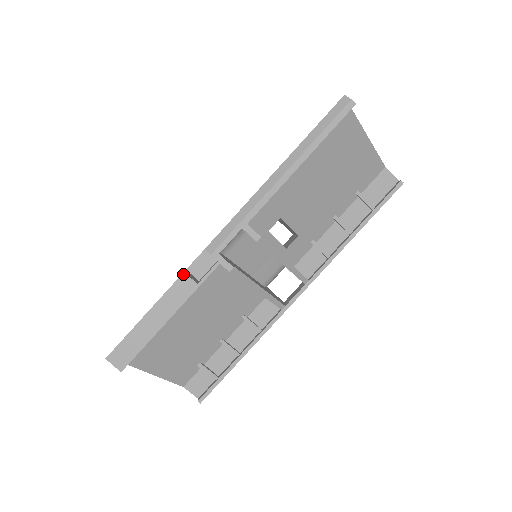
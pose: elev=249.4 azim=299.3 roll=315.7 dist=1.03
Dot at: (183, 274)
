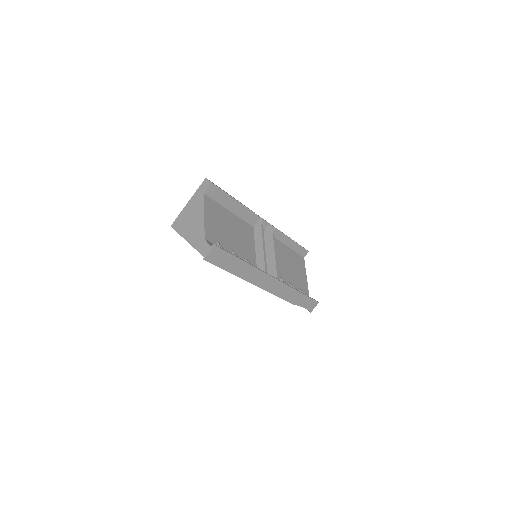
Dot at: occluded
